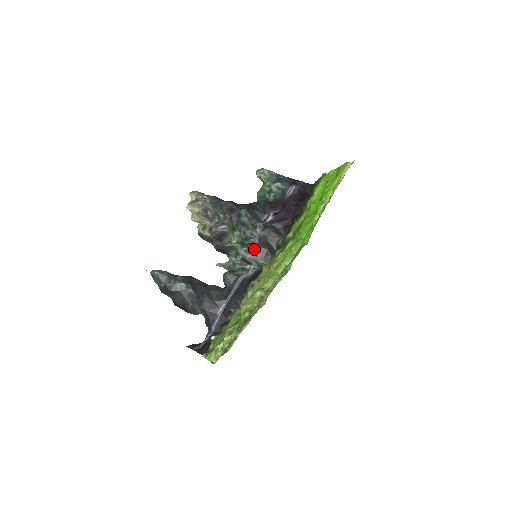
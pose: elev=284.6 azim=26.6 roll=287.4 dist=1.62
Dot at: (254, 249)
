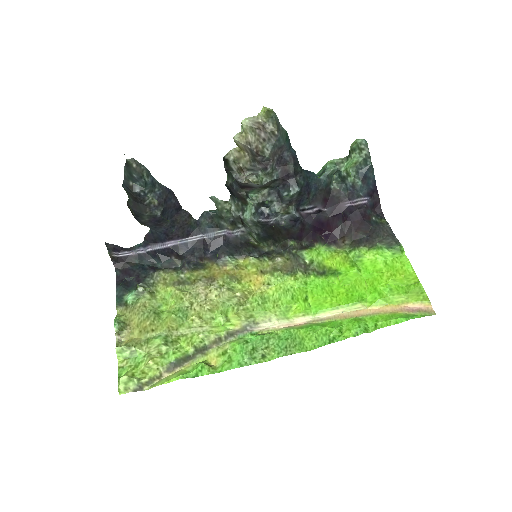
Dot at: (262, 225)
